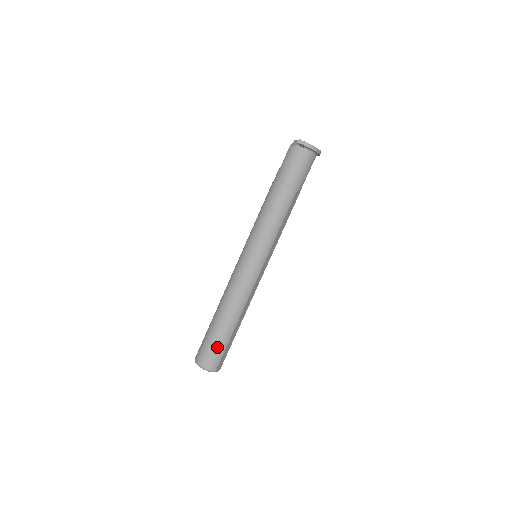
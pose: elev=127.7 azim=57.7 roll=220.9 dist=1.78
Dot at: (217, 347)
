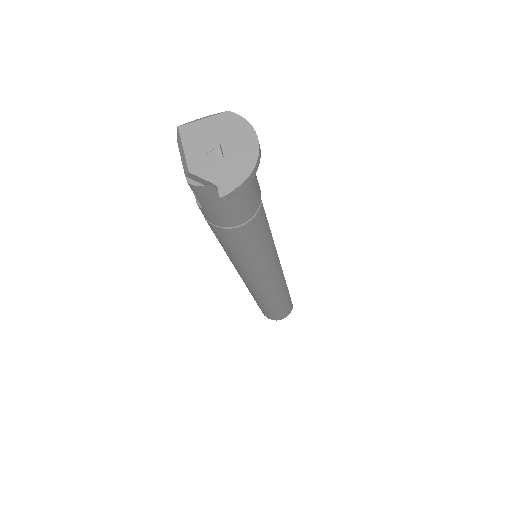
Dot at: (285, 309)
